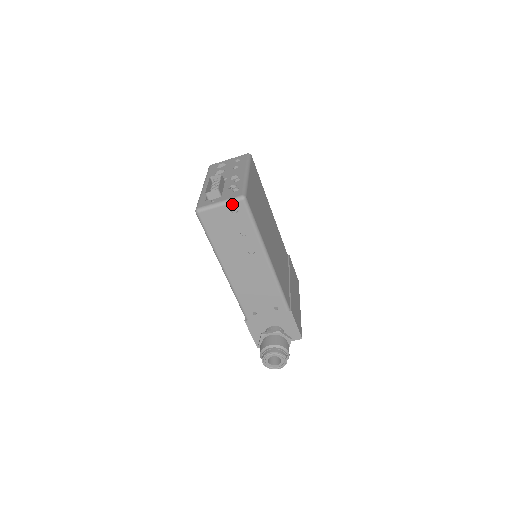
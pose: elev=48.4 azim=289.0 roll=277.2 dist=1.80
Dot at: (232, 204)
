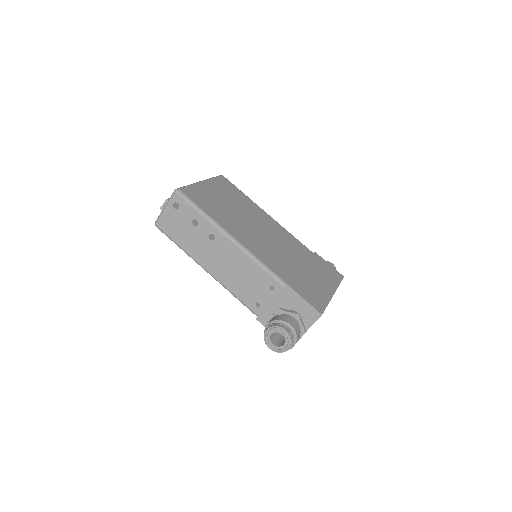
Dot at: (171, 201)
